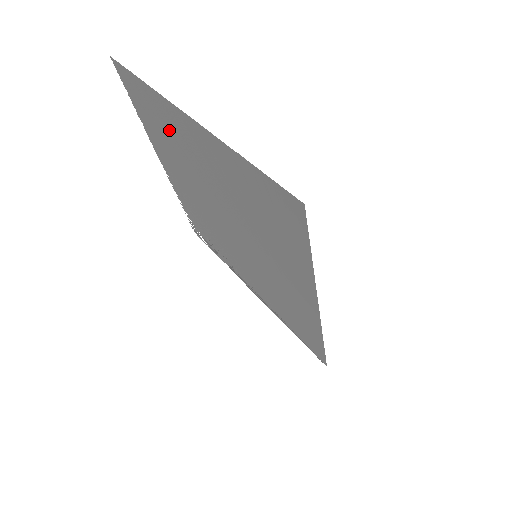
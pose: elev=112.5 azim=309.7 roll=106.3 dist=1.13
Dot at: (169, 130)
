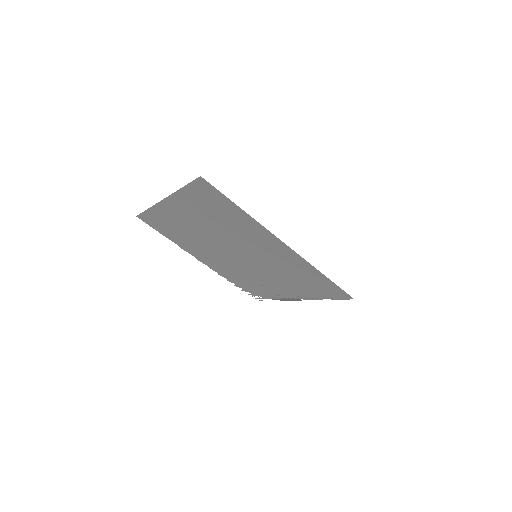
Dot at: (174, 225)
